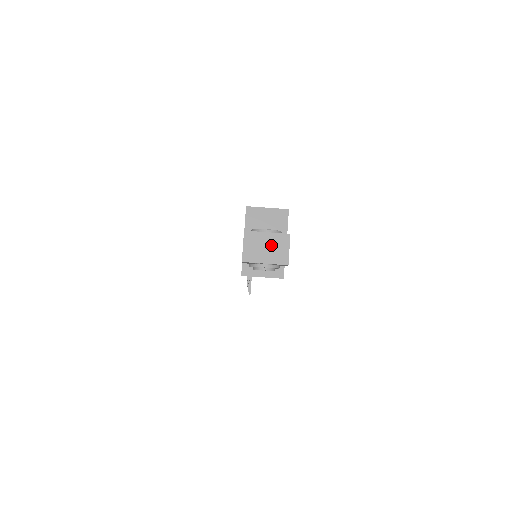
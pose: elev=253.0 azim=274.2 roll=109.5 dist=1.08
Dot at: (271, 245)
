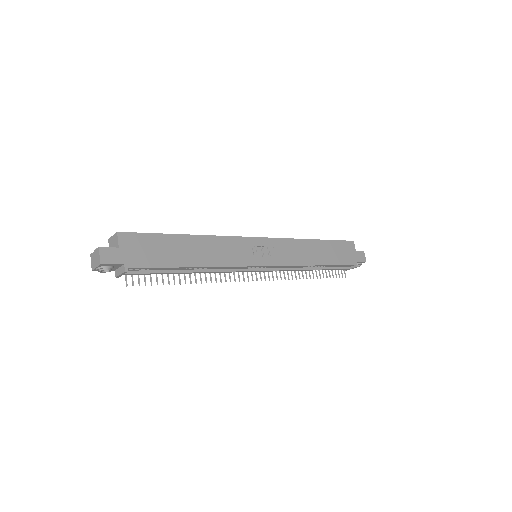
Dot at: (96, 257)
